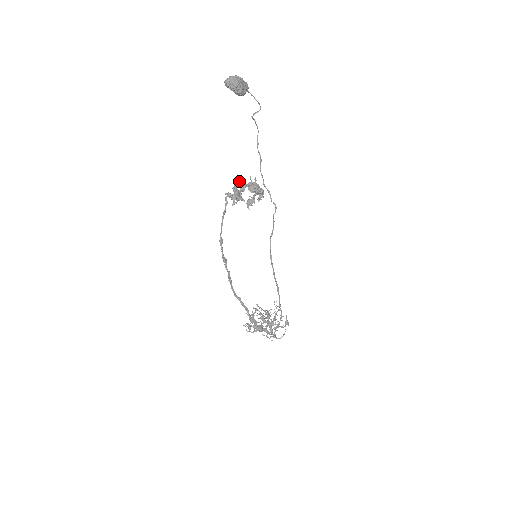
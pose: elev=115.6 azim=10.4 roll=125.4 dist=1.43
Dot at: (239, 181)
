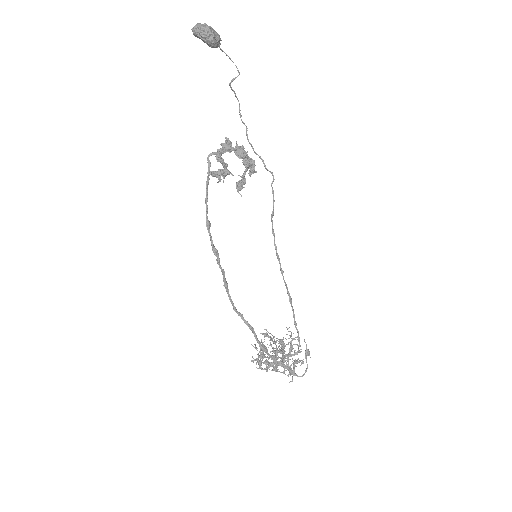
Dot at: (222, 143)
